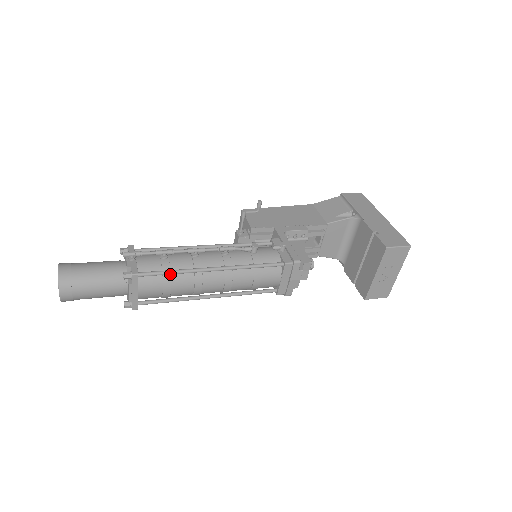
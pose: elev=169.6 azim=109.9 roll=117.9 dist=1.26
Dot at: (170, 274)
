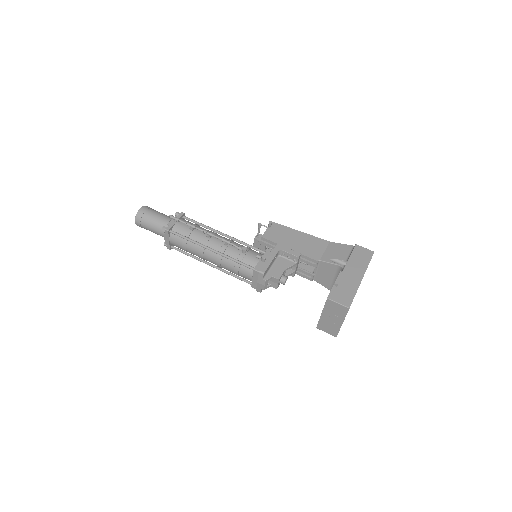
Dot at: (186, 239)
